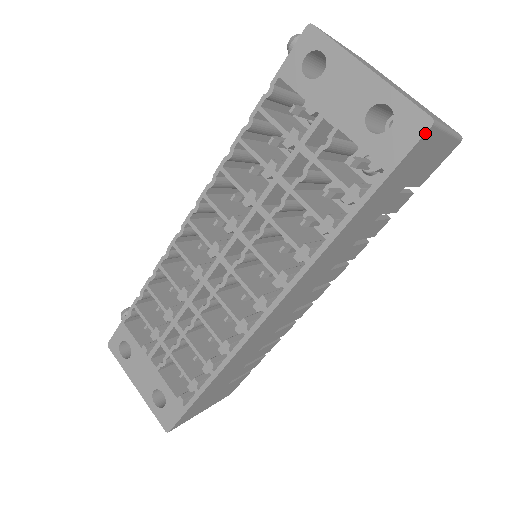
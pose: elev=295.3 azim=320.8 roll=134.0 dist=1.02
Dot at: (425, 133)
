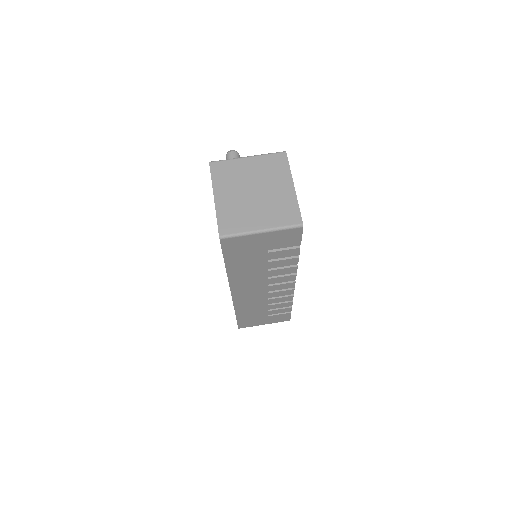
Dot at: (220, 242)
